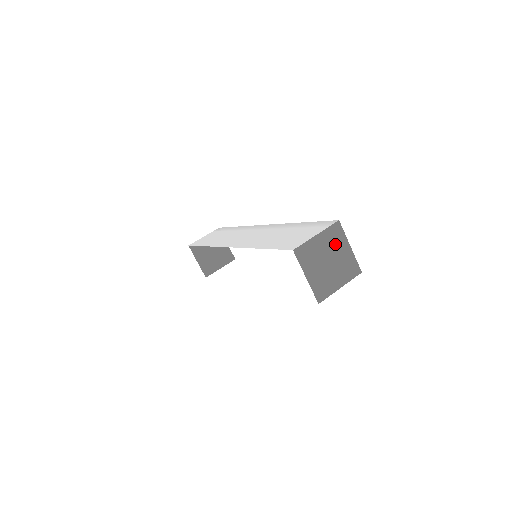
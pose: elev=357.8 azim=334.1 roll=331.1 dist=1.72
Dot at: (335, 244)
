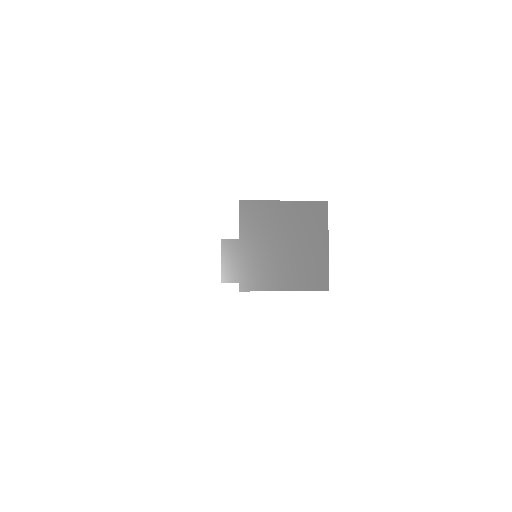
Dot at: (306, 228)
